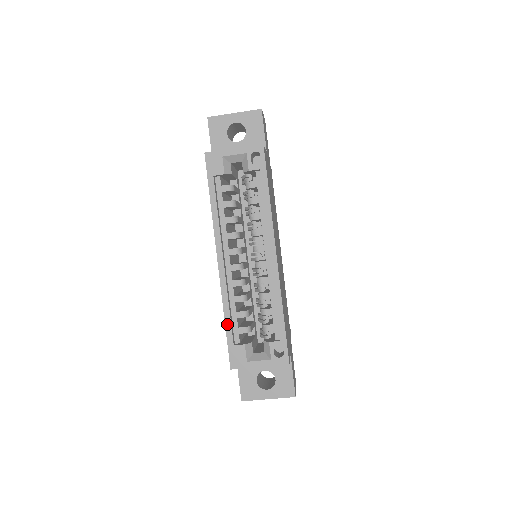
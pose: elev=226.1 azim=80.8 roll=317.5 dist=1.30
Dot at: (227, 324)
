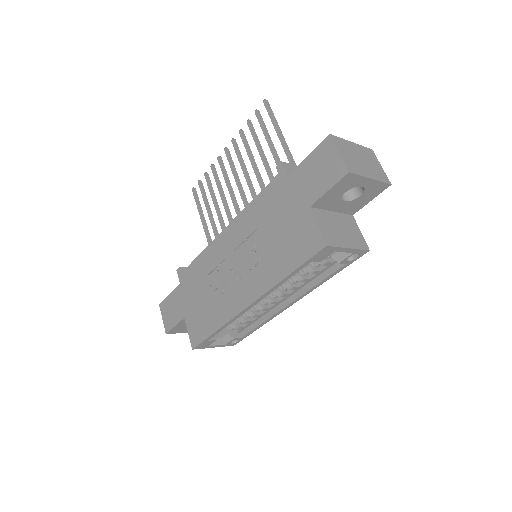
Dot at: (216, 333)
